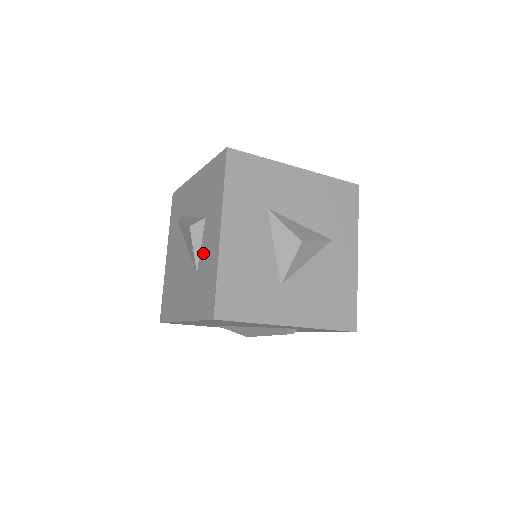
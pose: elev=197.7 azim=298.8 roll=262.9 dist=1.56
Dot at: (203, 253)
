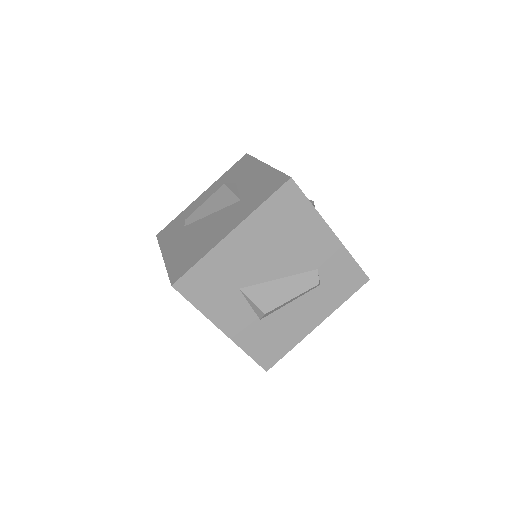
Dot at: (245, 188)
